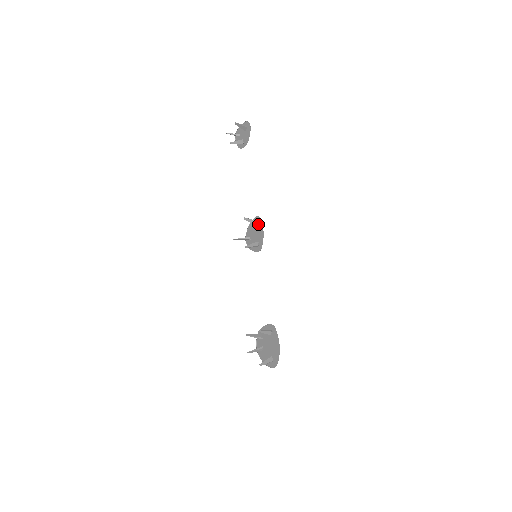
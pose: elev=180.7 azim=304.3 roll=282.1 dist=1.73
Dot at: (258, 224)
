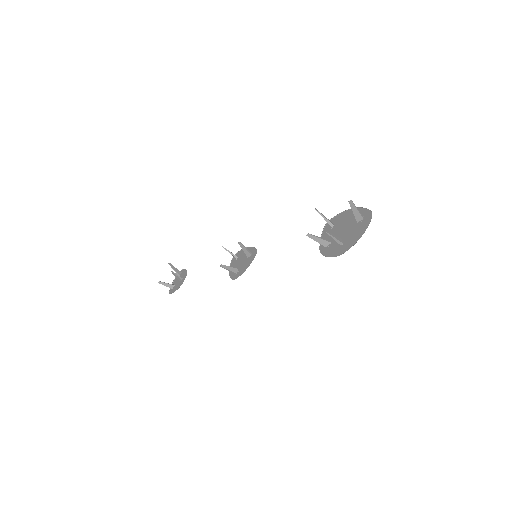
Dot at: (238, 256)
